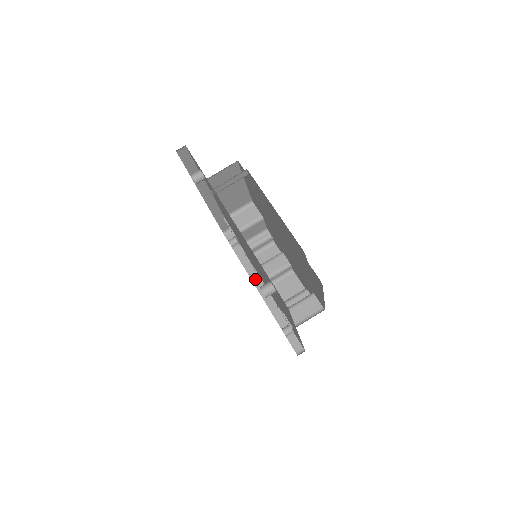
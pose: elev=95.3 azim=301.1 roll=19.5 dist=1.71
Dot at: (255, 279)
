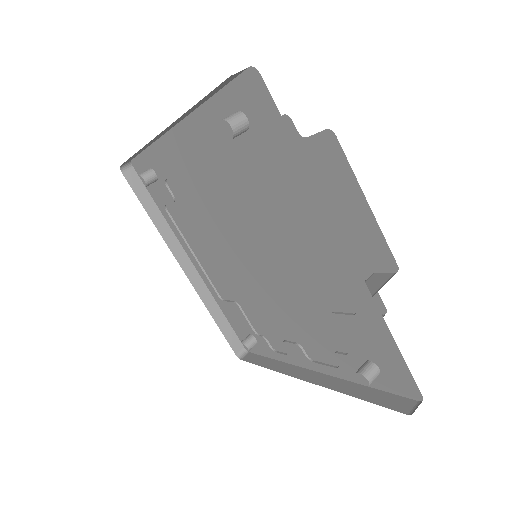
Dot at: (295, 372)
